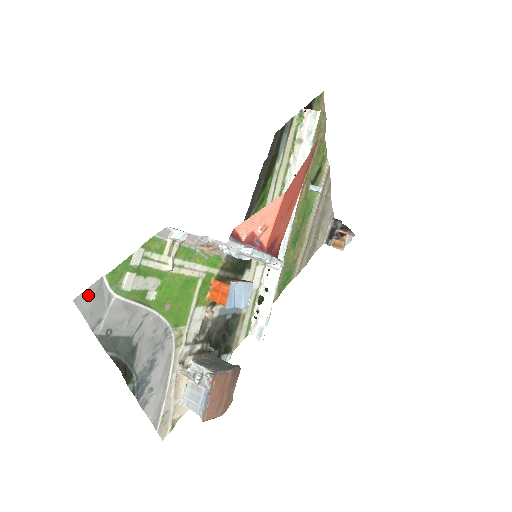
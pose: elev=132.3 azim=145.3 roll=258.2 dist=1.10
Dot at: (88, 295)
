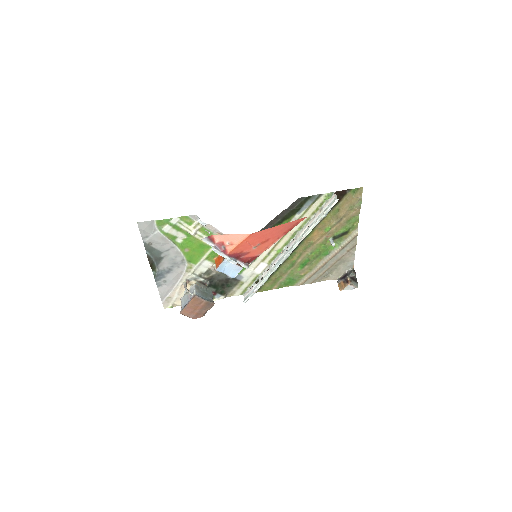
Dot at: (145, 224)
